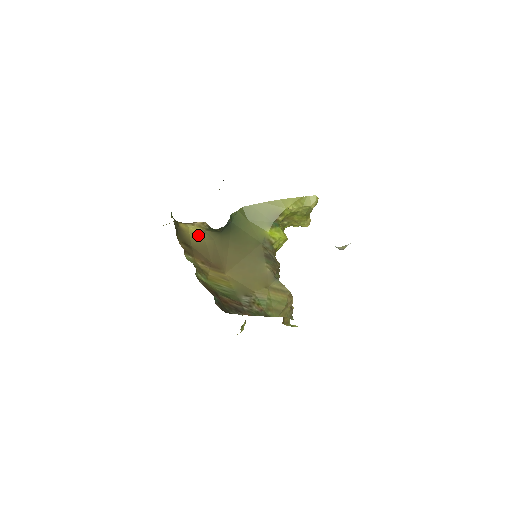
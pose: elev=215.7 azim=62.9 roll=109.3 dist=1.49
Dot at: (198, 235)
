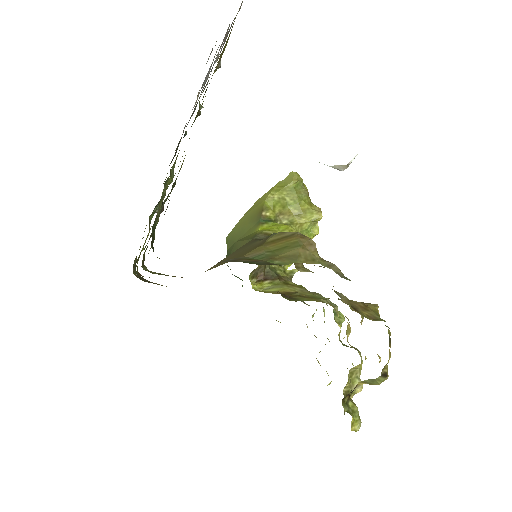
Dot at: occluded
